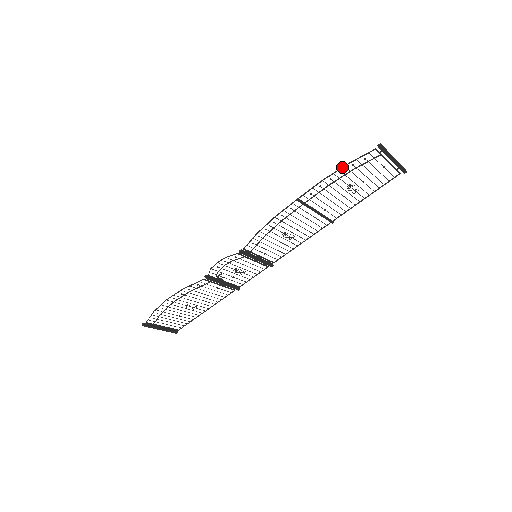
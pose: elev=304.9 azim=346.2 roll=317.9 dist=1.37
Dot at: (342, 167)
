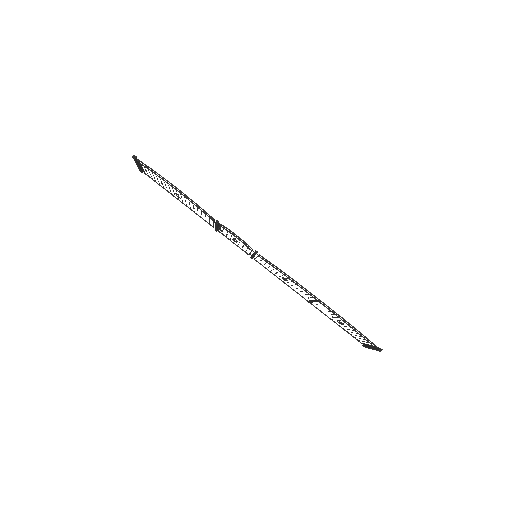
Dot at: (357, 330)
